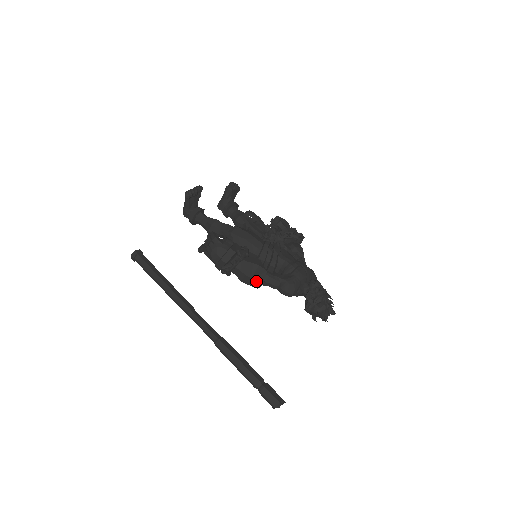
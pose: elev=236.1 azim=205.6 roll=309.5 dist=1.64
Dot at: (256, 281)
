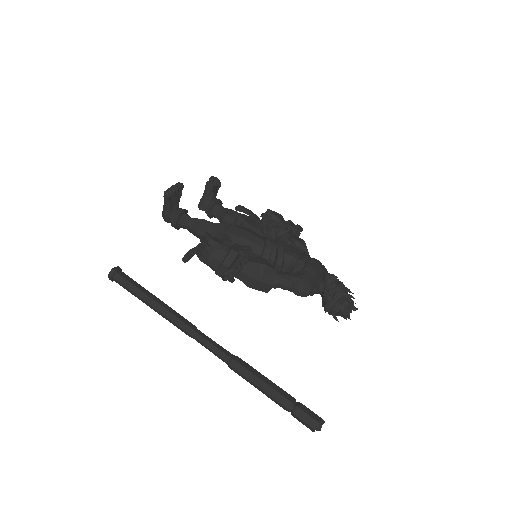
Dot at: (266, 284)
